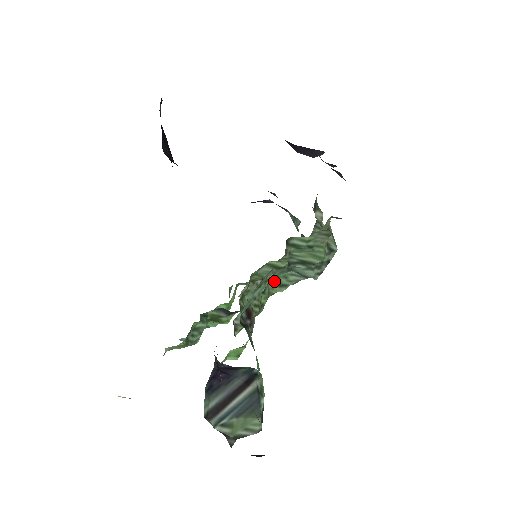
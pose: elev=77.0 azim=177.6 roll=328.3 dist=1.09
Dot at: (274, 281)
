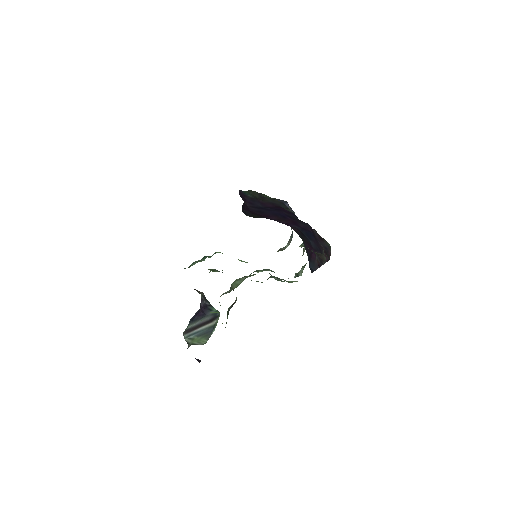
Dot at: (257, 270)
